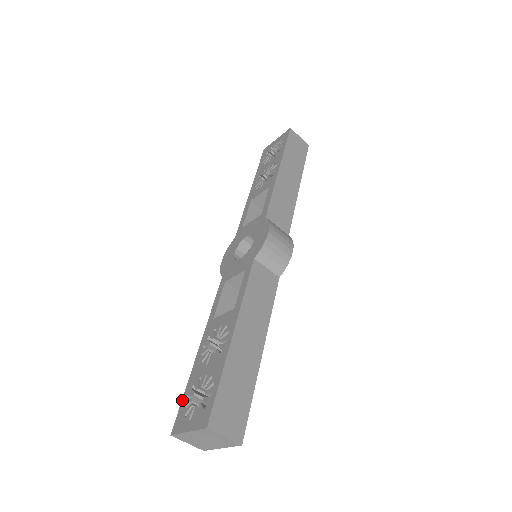
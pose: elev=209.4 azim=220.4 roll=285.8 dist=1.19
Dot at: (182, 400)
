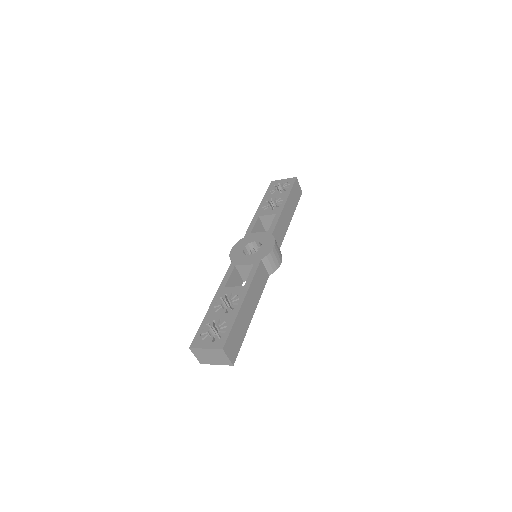
Dot at: (198, 330)
